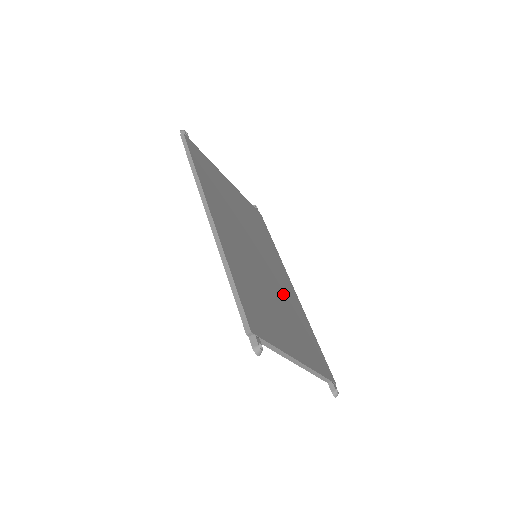
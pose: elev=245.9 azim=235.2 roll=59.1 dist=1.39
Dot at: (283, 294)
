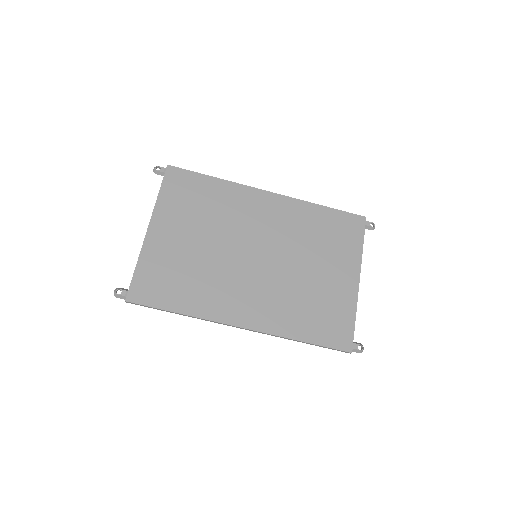
Dot at: (291, 238)
